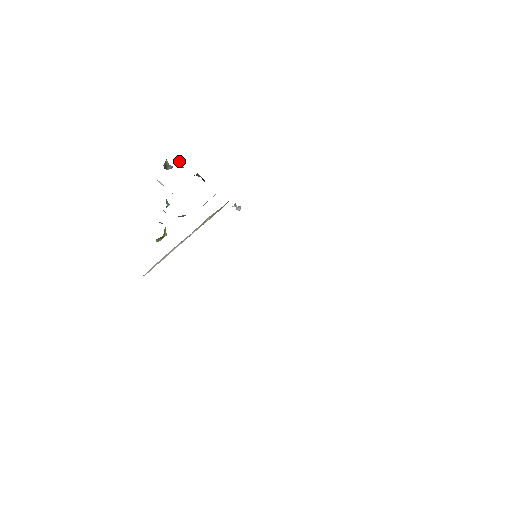
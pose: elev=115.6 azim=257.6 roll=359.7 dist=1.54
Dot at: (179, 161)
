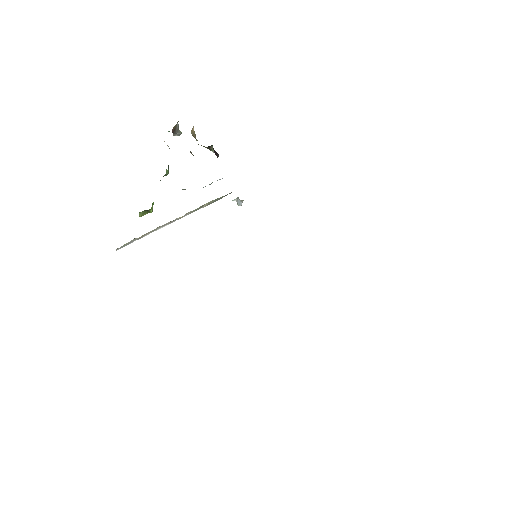
Dot at: (193, 127)
